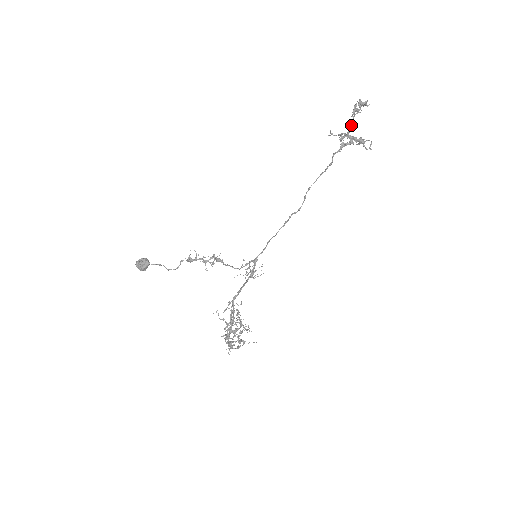
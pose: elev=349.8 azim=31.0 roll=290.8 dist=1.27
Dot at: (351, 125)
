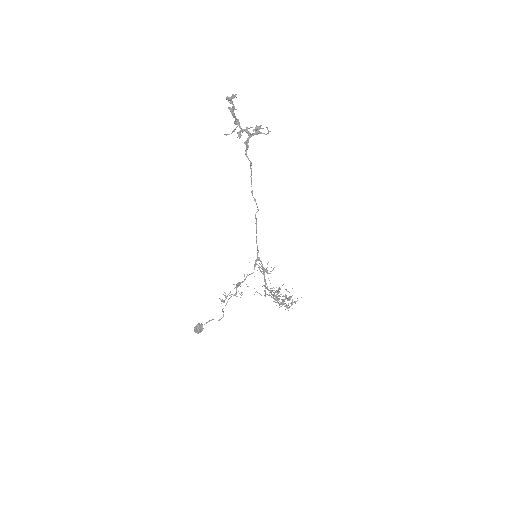
Dot at: (237, 121)
